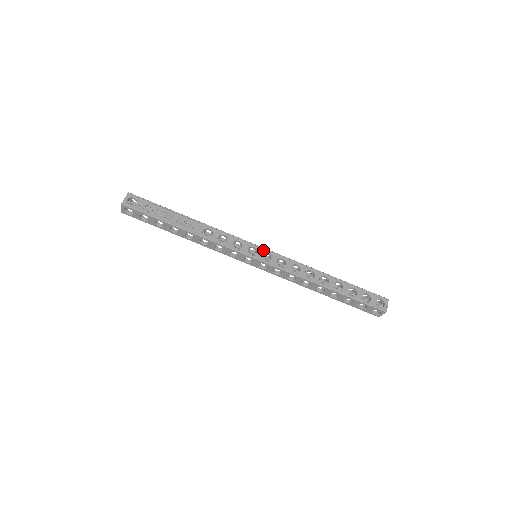
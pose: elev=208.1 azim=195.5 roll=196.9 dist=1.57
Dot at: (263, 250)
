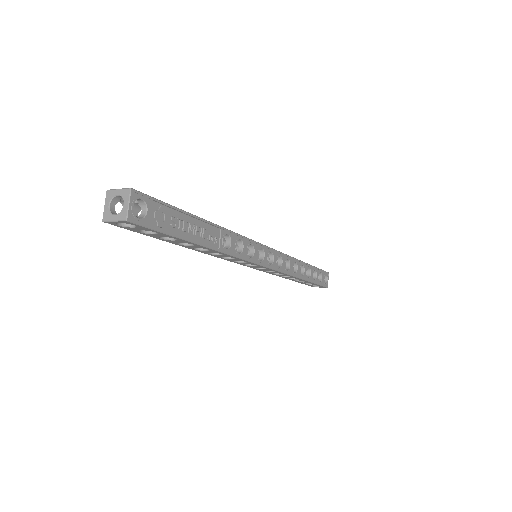
Dot at: (268, 250)
